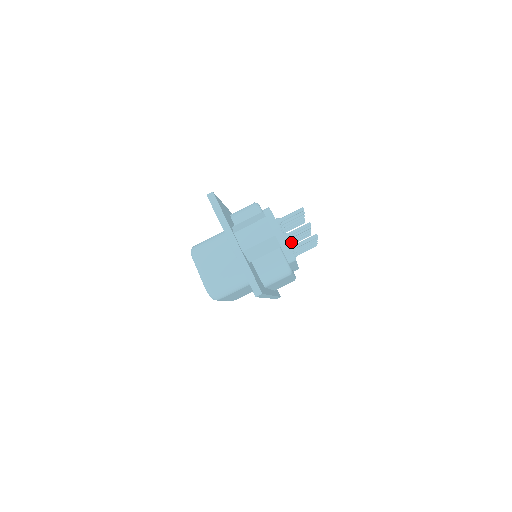
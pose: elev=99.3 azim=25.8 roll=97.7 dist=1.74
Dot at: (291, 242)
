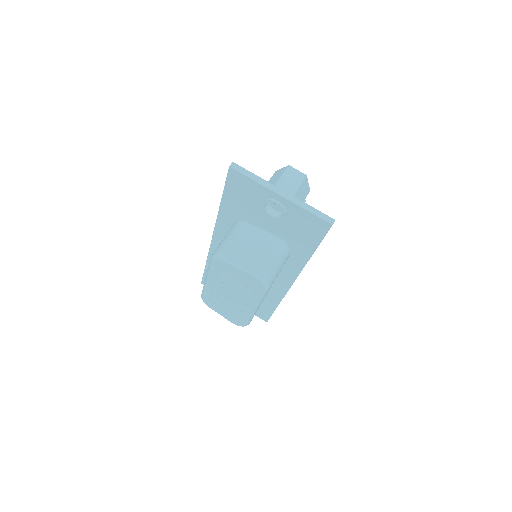
Dot at: occluded
